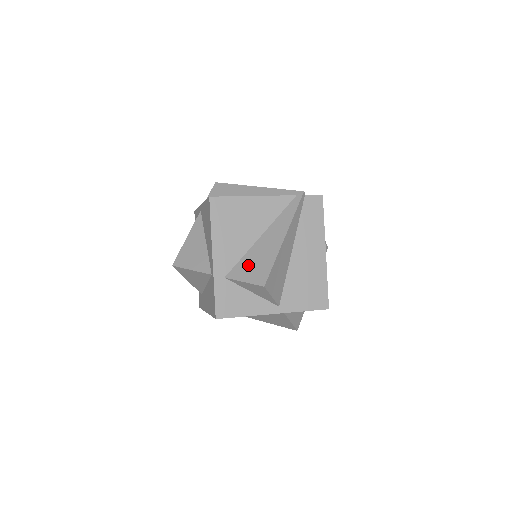
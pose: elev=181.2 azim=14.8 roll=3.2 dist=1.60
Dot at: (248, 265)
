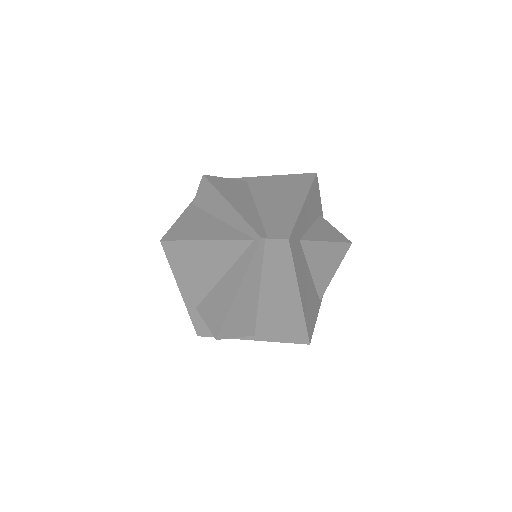
Dot at: (210, 307)
